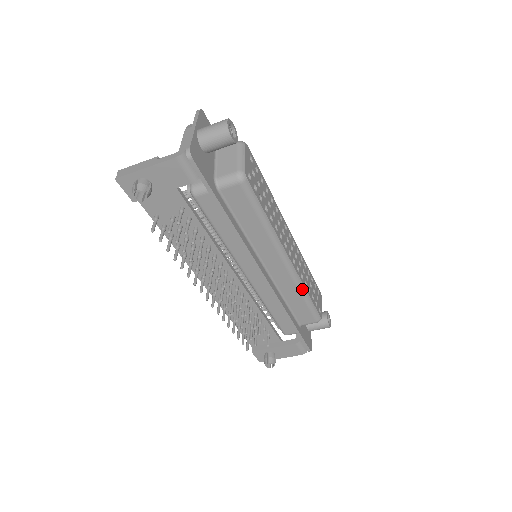
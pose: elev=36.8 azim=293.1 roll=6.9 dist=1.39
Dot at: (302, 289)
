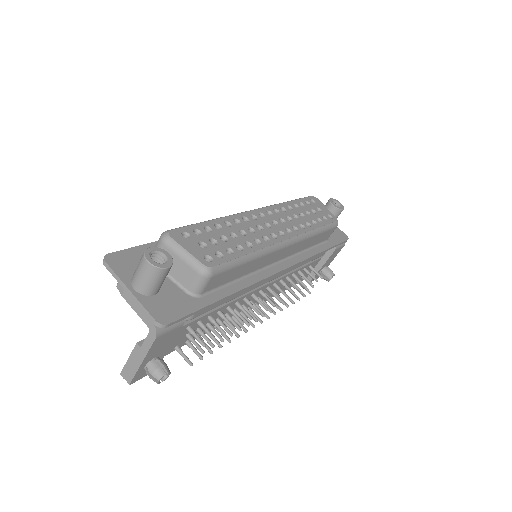
Dot at: (311, 234)
